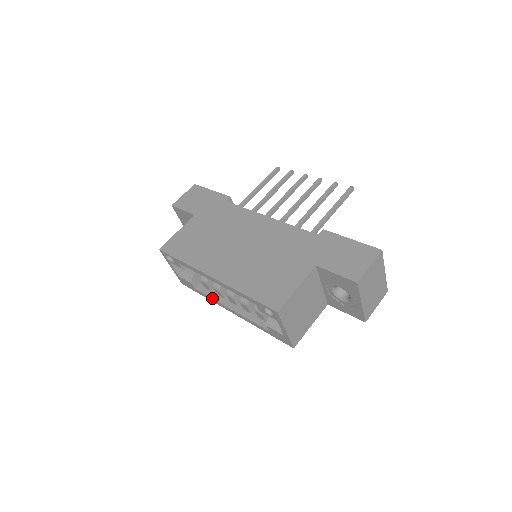
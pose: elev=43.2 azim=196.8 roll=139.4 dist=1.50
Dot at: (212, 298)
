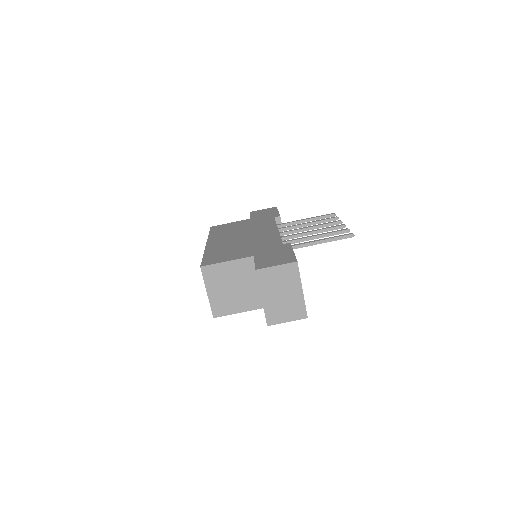
Dot at: occluded
